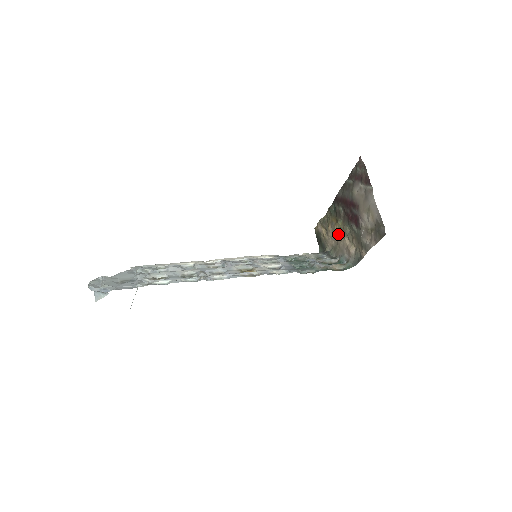
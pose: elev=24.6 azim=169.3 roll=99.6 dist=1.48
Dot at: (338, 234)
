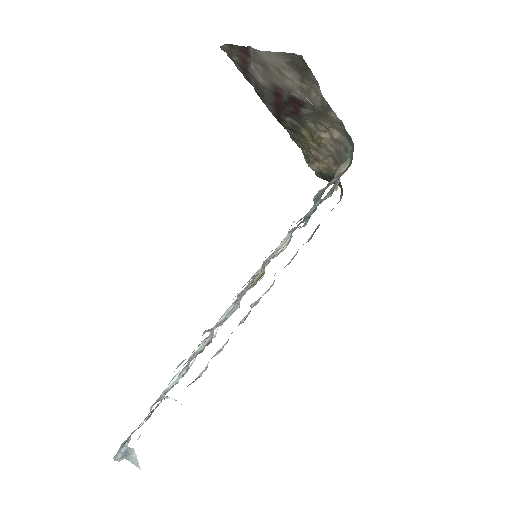
Dot at: (317, 144)
